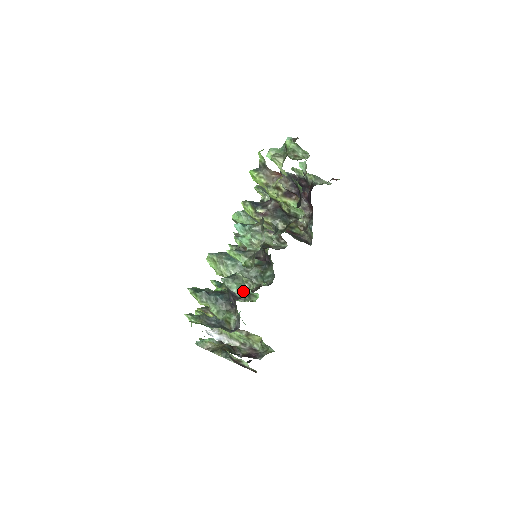
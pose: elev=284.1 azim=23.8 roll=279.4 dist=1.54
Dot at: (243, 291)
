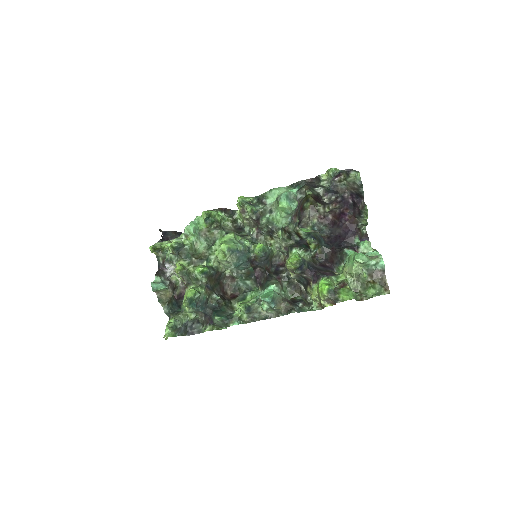
Dot at: (220, 325)
